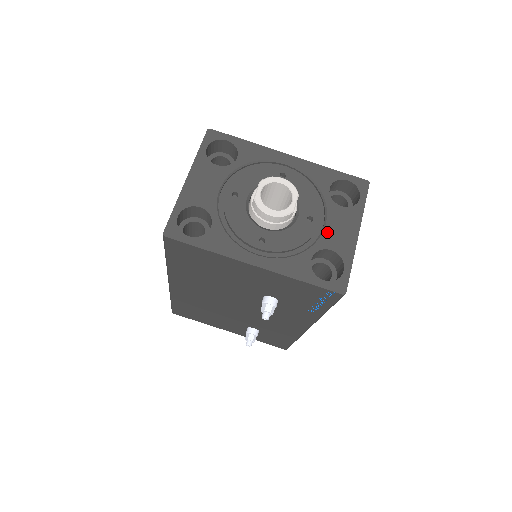
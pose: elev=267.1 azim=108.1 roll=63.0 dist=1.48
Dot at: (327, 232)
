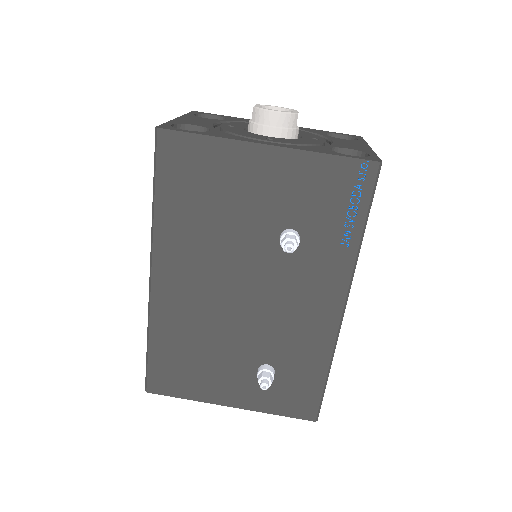
Dot at: (337, 143)
